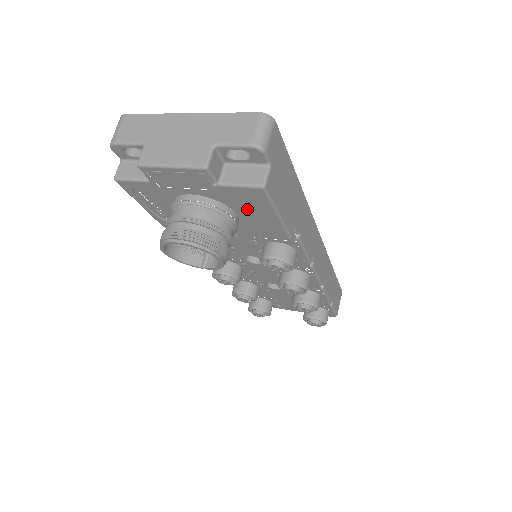
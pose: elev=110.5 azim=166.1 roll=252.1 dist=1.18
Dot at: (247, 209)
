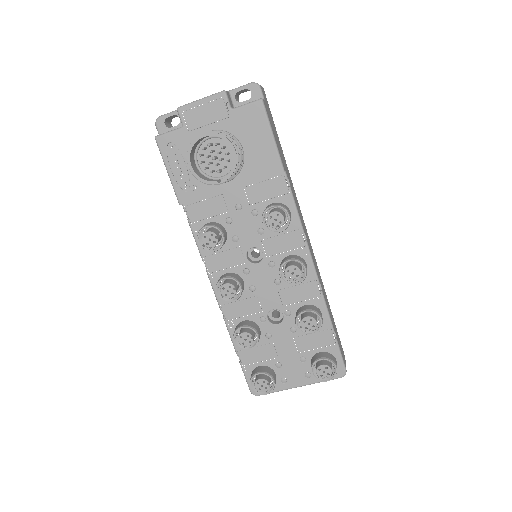
Dot at: (251, 136)
